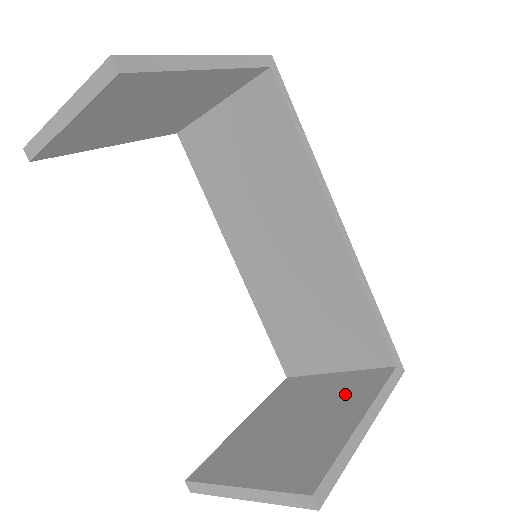
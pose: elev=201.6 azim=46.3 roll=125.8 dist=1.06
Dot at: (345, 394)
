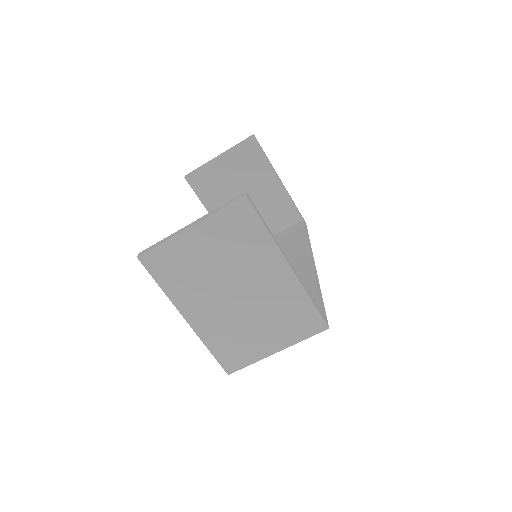
Dot at: occluded
